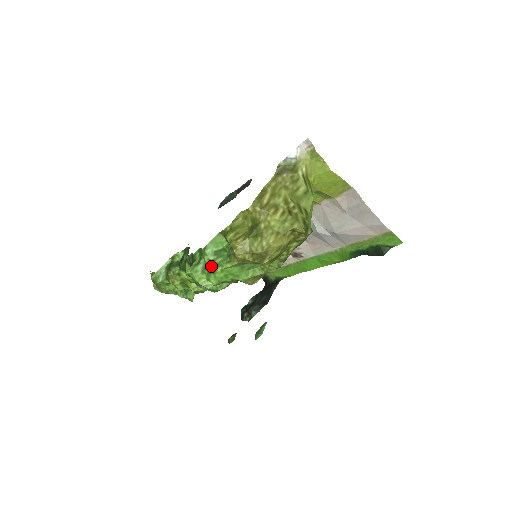
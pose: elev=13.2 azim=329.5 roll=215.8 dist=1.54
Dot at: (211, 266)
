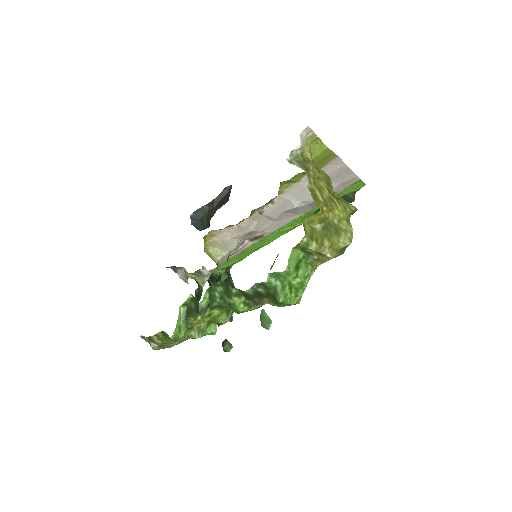
Dot at: (298, 282)
